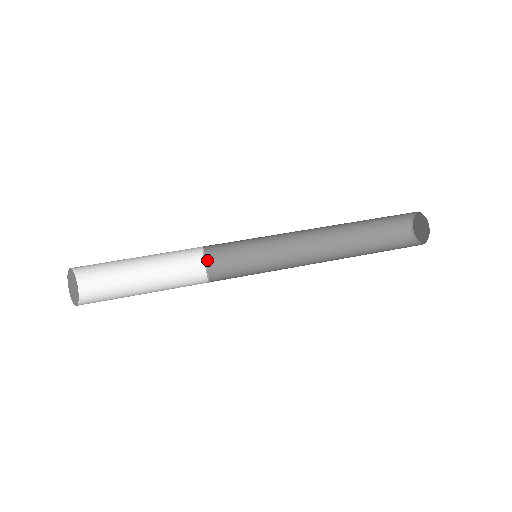
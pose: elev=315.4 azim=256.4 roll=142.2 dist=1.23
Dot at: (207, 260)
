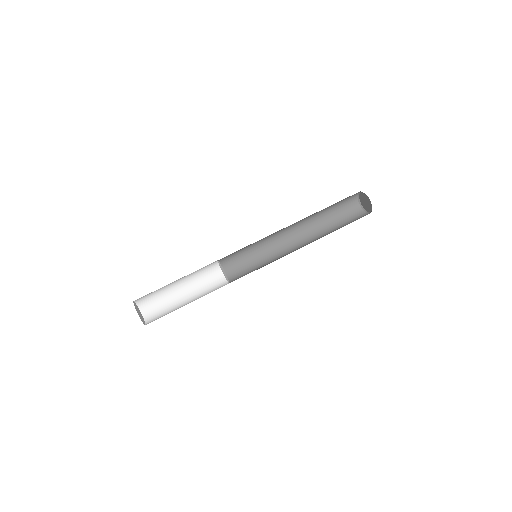
Dot at: occluded
